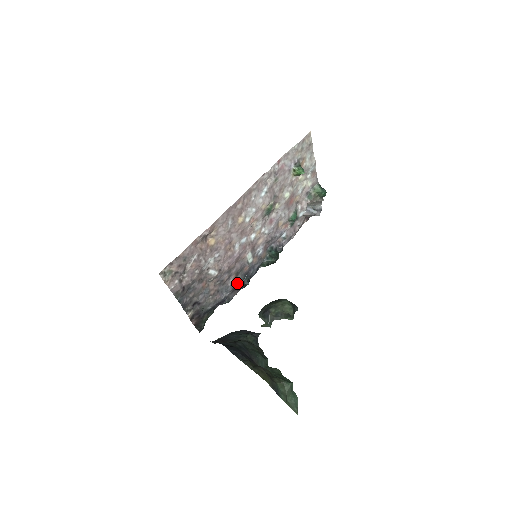
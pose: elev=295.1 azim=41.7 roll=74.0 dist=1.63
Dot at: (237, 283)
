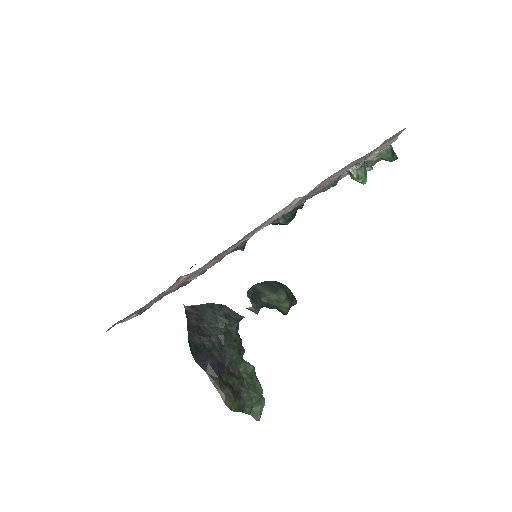
Dot at: occluded
